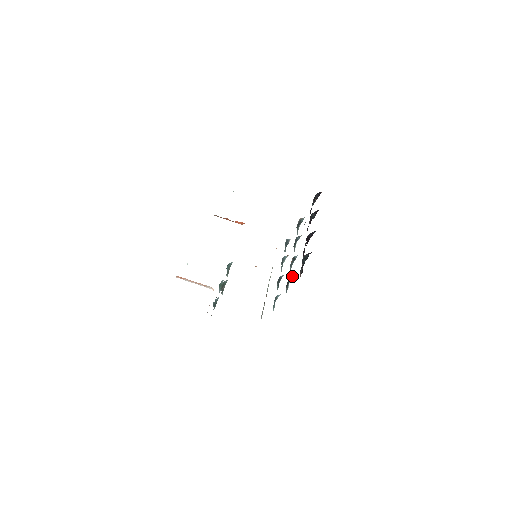
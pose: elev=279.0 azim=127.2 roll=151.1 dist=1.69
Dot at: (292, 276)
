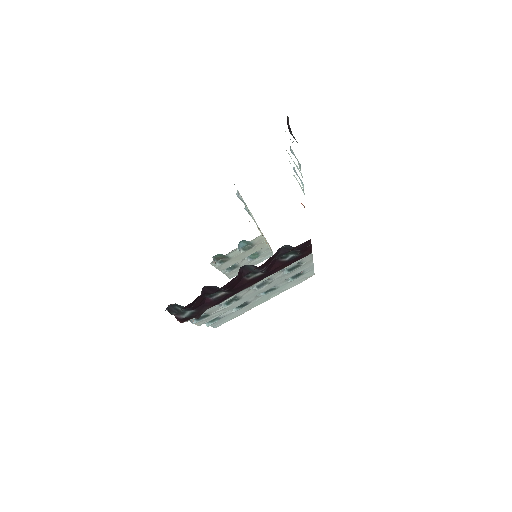
Dot at: occluded
